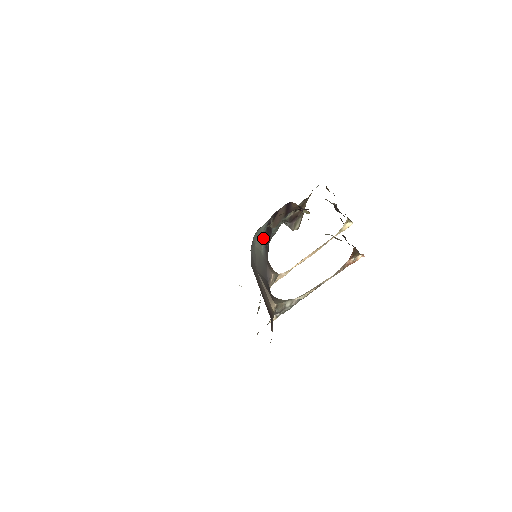
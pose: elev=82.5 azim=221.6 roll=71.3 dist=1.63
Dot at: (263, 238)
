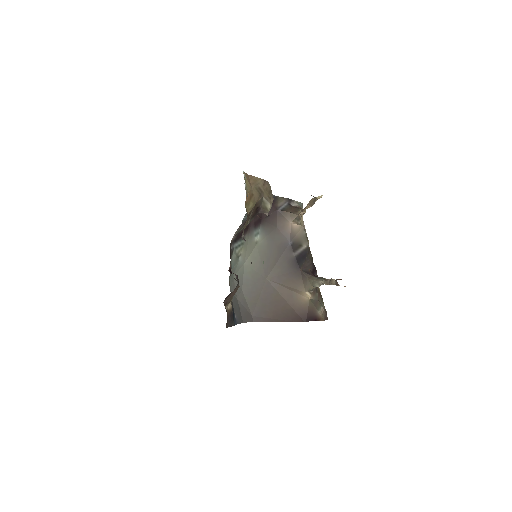
Dot at: (247, 238)
